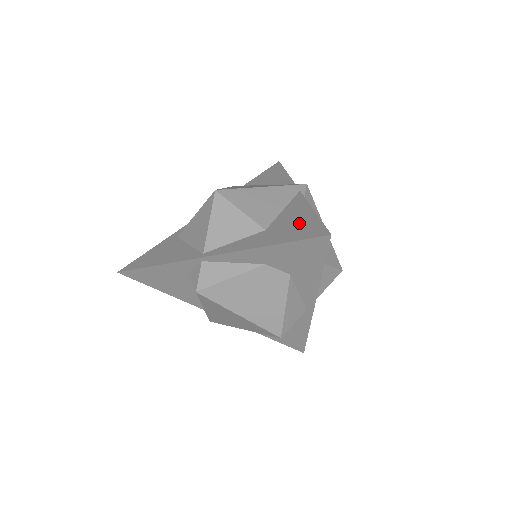
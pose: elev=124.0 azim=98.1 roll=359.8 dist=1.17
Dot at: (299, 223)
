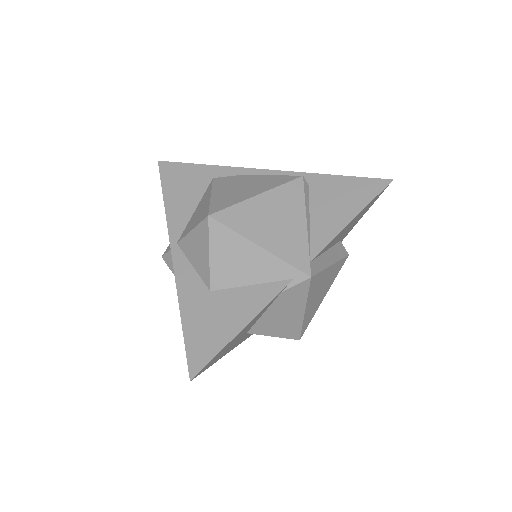
Dot at: (217, 327)
